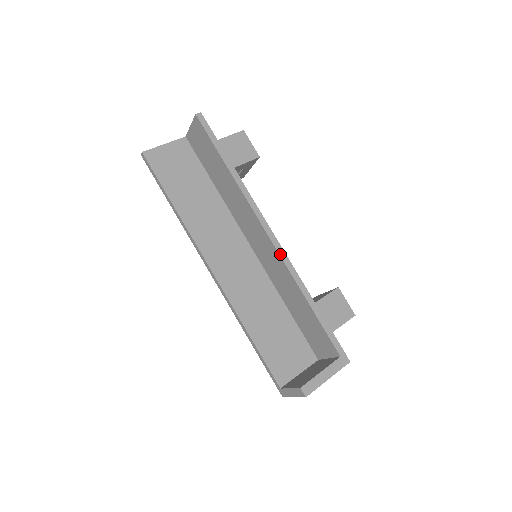
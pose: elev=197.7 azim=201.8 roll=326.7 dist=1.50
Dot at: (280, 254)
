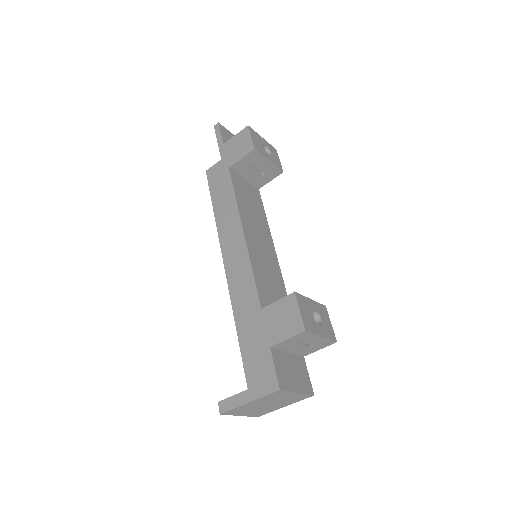
Dot at: (243, 252)
